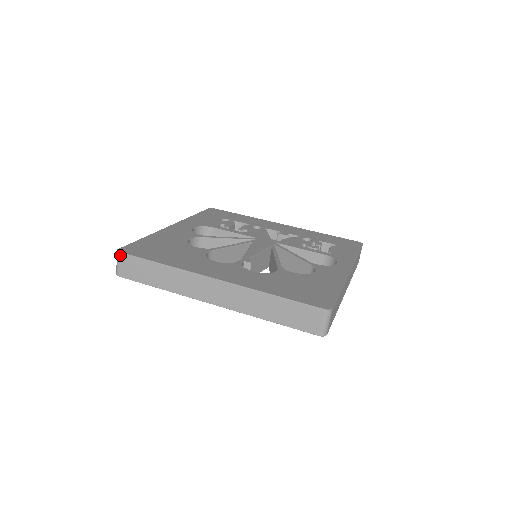
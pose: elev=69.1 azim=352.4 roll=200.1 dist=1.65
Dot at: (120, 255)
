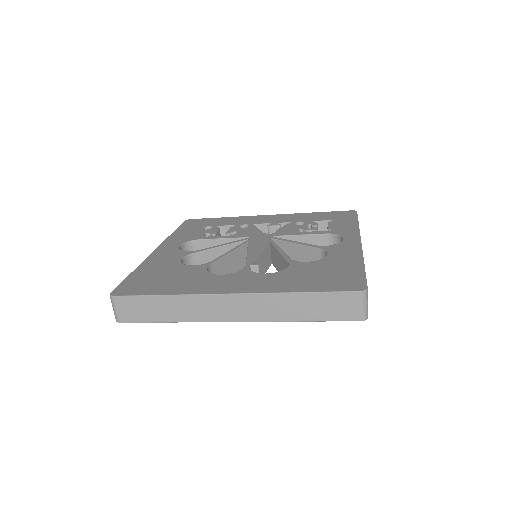
Dot at: (115, 299)
